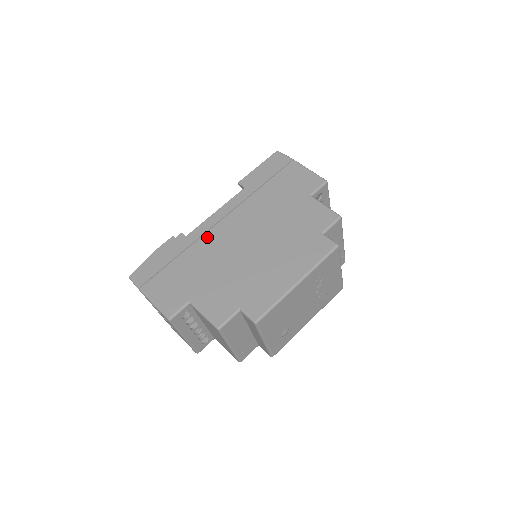
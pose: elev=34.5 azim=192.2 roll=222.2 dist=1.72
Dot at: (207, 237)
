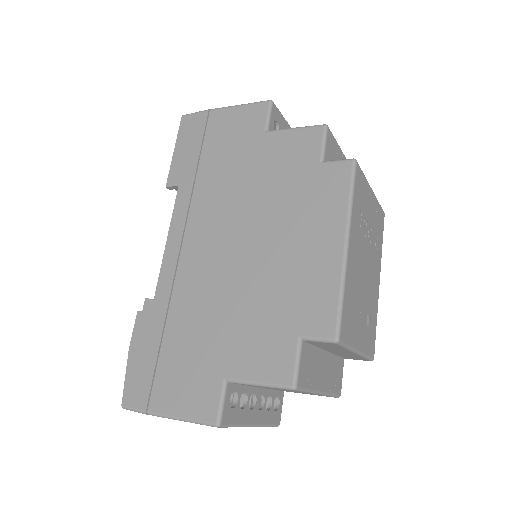
Dot at: (181, 280)
